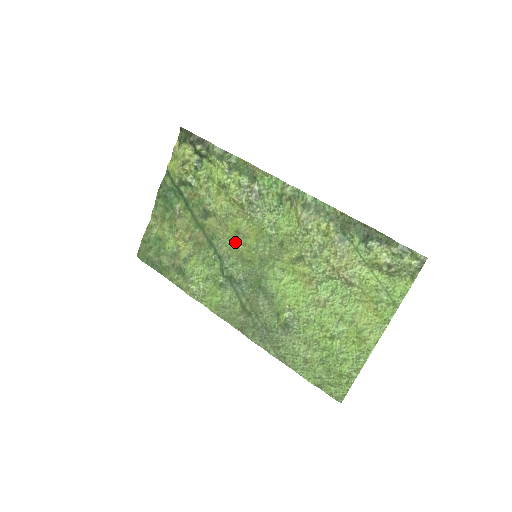
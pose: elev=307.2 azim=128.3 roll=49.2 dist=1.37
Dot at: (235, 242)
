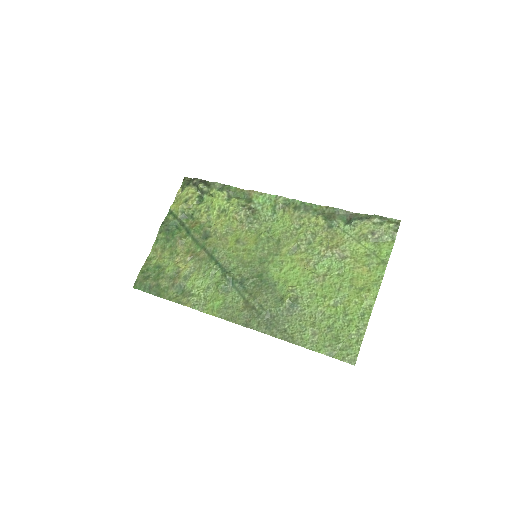
Dot at: (235, 250)
